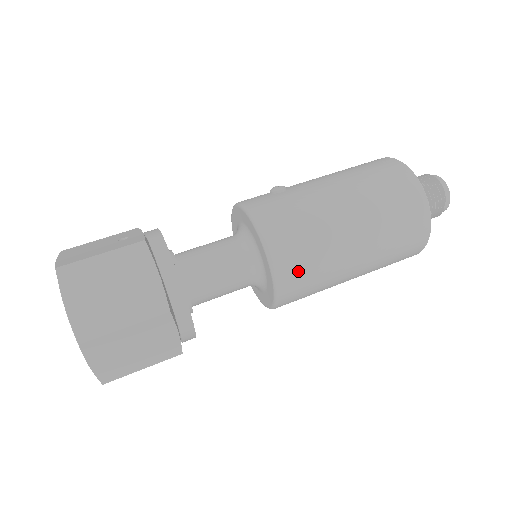
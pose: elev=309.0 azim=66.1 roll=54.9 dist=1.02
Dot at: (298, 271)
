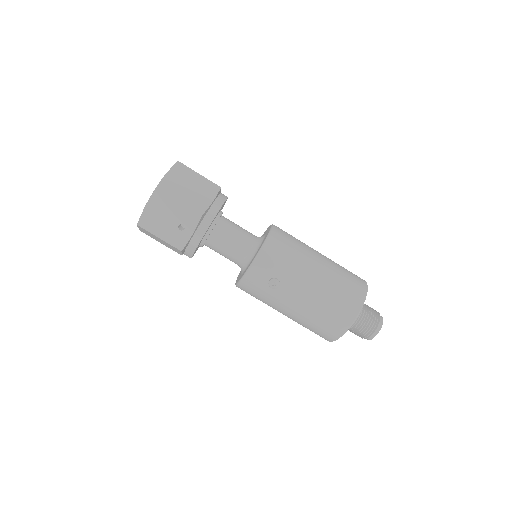
Dot at: occluded
